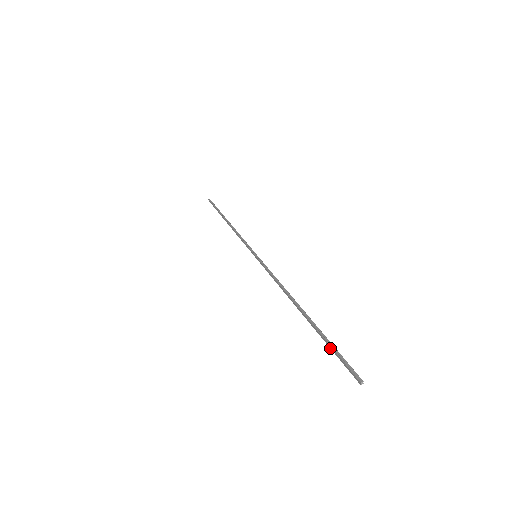
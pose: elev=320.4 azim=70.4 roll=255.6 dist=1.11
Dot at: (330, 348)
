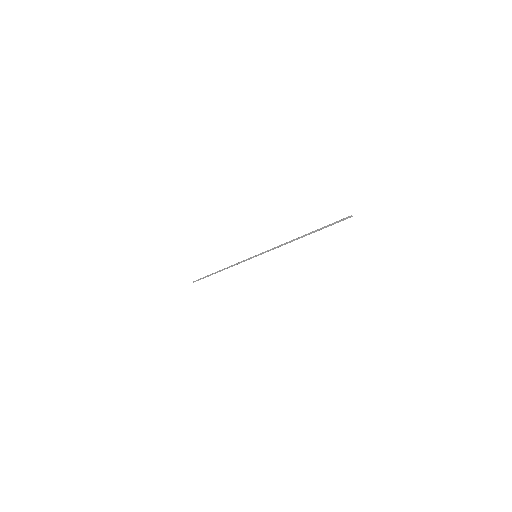
Dot at: occluded
